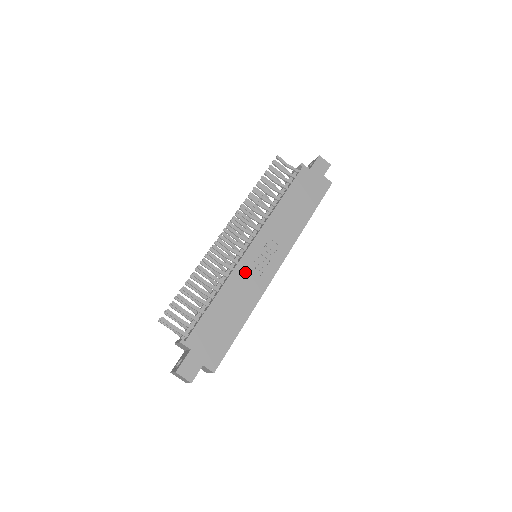
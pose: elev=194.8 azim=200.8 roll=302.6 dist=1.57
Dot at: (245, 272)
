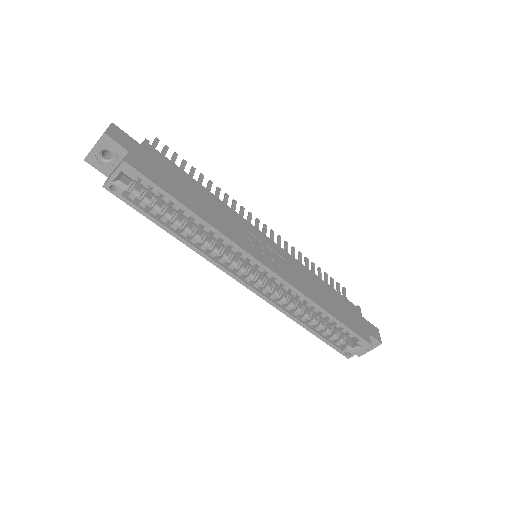
Dot at: (242, 225)
